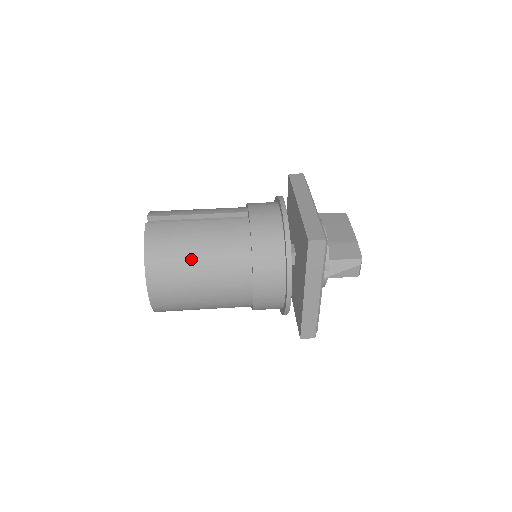
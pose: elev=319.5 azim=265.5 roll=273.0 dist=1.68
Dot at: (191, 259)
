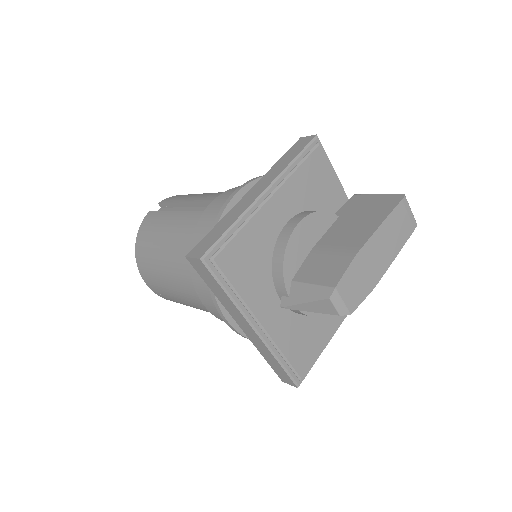
Dot at: (158, 256)
